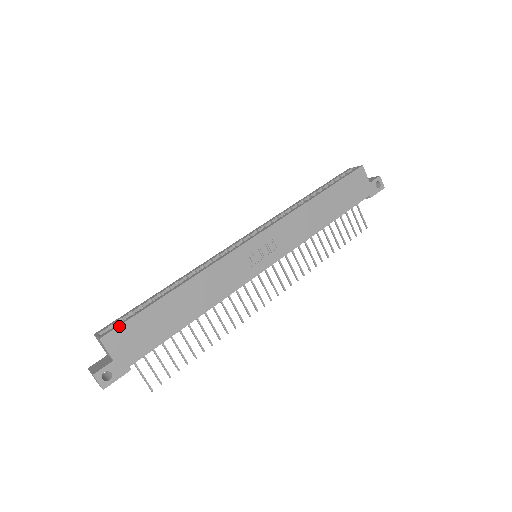
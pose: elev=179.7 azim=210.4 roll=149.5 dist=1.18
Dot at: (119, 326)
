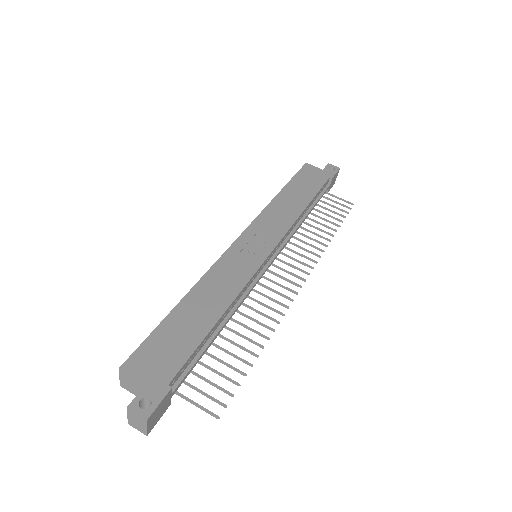
Dot at: (136, 350)
